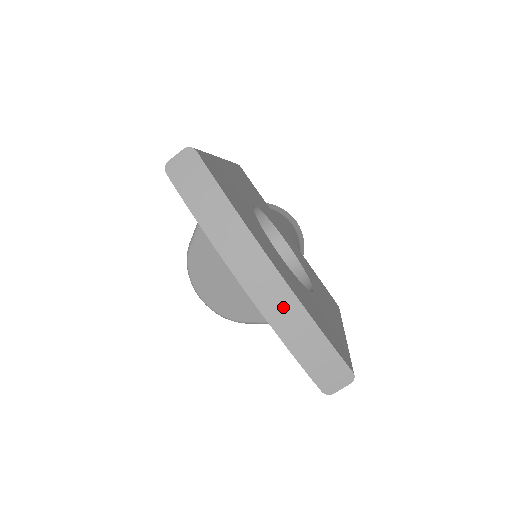
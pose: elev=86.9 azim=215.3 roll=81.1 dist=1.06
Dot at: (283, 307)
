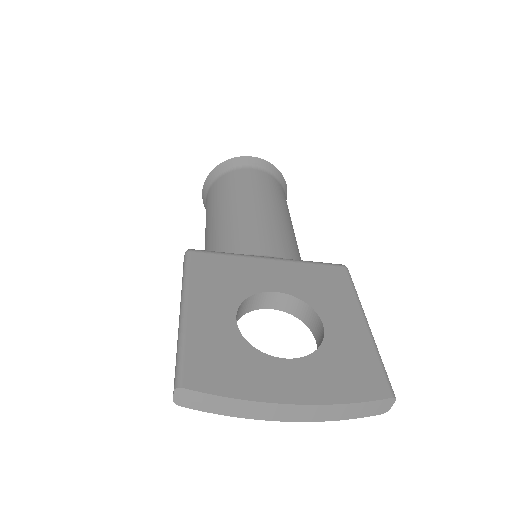
Dot at: (320, 412)
